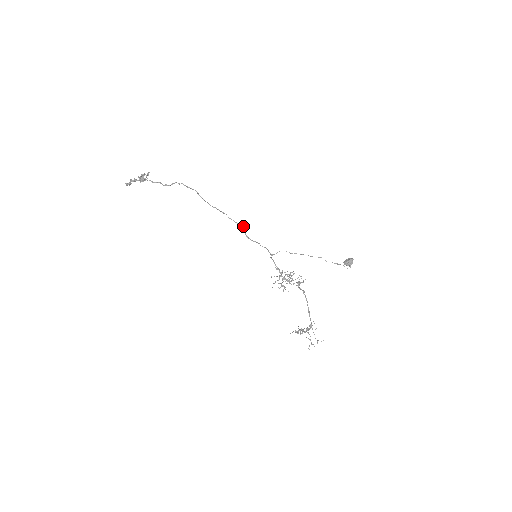
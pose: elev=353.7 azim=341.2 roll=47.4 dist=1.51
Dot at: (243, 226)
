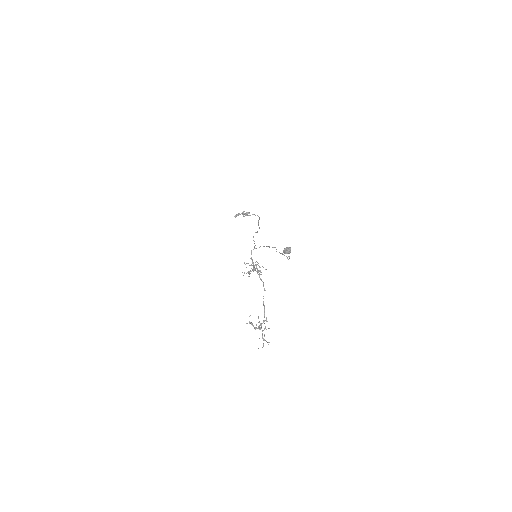
Dot at: (256, 232)
